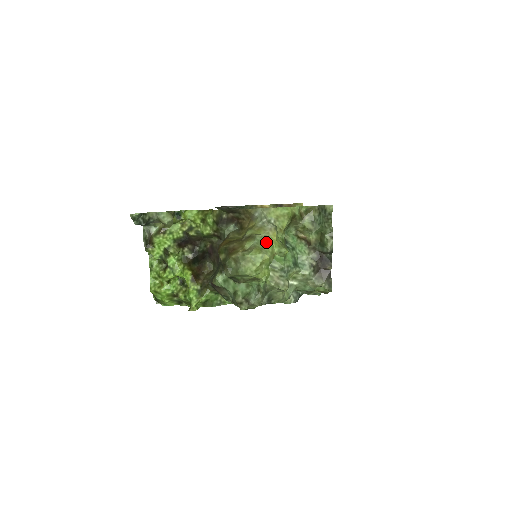
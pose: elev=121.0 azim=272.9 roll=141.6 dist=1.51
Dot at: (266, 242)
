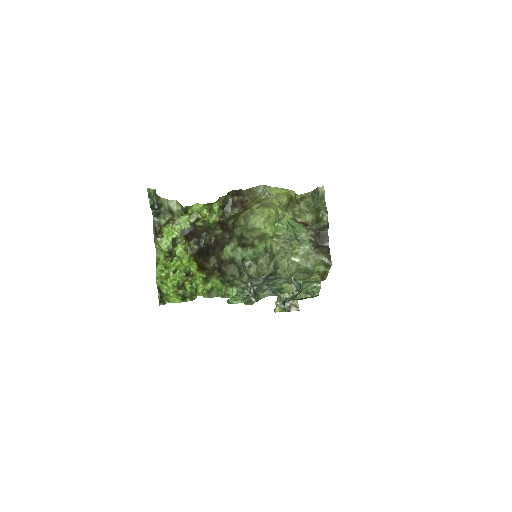
Dot at: (271, 204)
